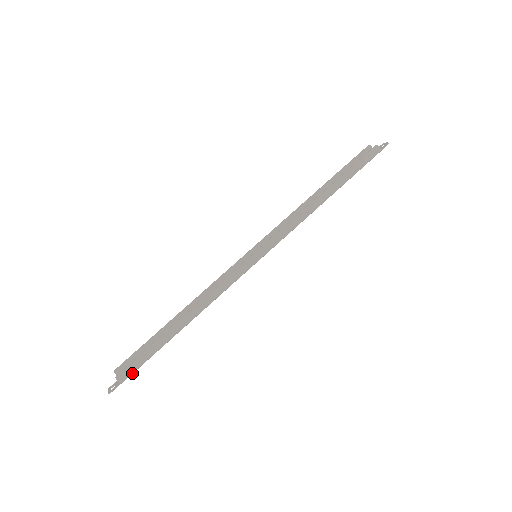
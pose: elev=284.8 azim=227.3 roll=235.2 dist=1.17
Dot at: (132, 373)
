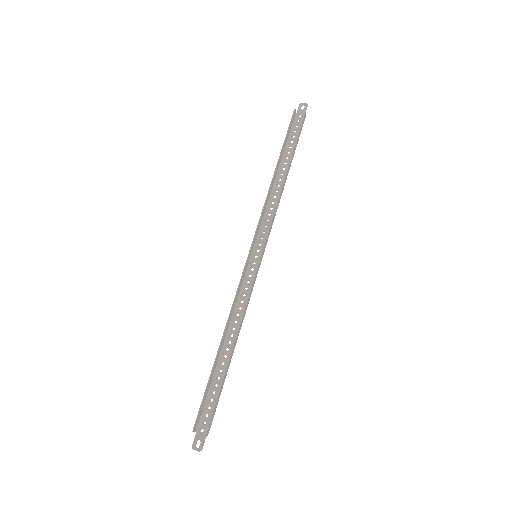
Dot at: occluded
